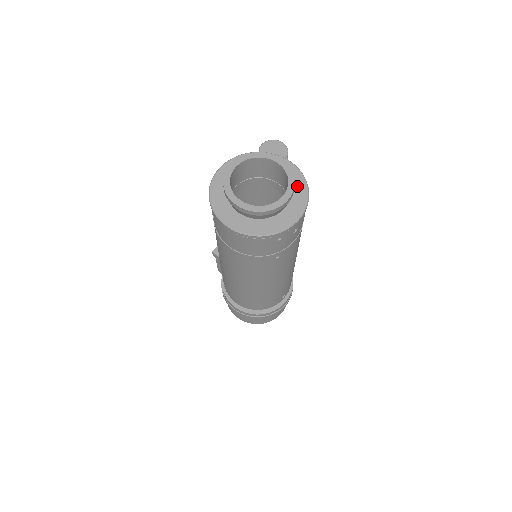
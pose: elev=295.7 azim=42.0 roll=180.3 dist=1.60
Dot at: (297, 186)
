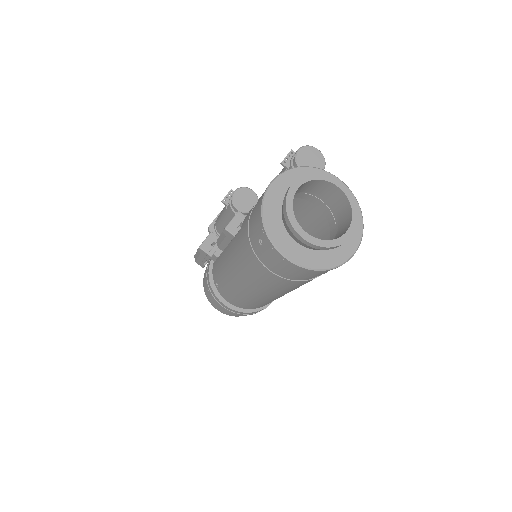
Dot at: occluded
